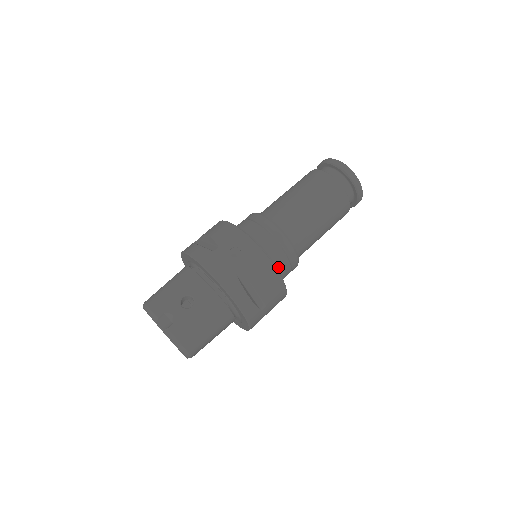
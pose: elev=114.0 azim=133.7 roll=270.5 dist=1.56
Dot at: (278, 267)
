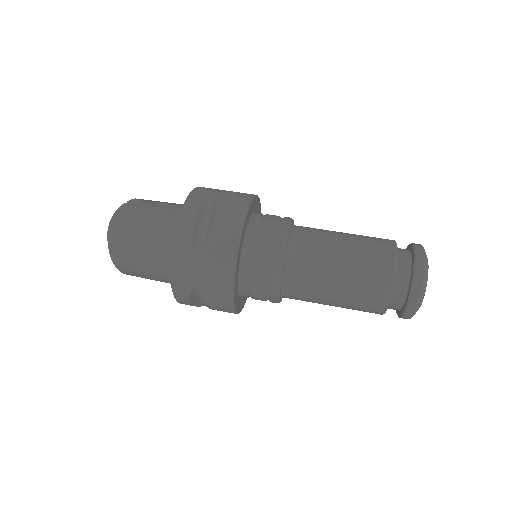
Dot at: (253, 248)
